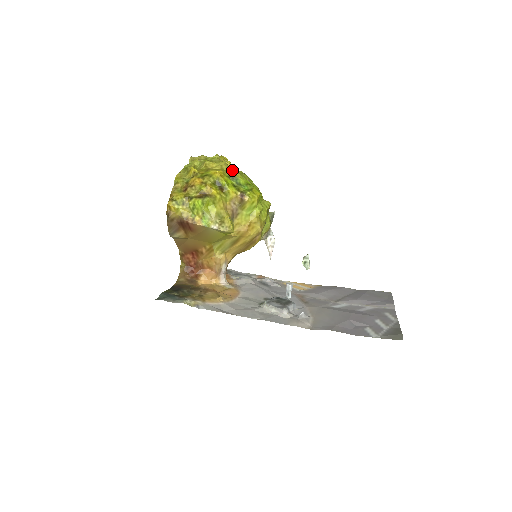
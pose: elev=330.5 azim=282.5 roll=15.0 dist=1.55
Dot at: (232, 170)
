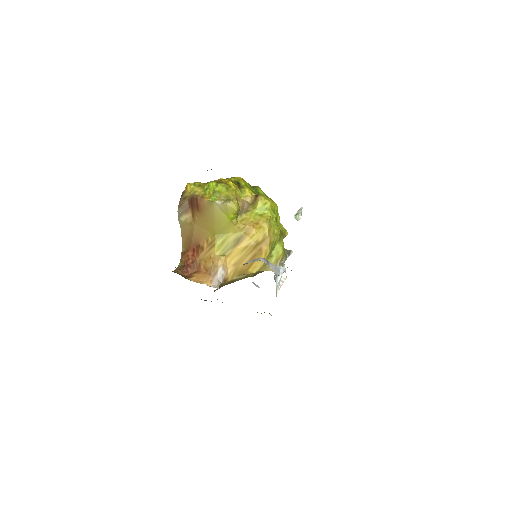
Dot at: occluded
